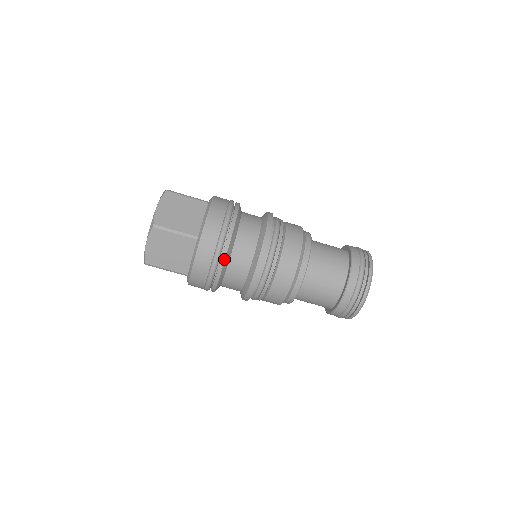
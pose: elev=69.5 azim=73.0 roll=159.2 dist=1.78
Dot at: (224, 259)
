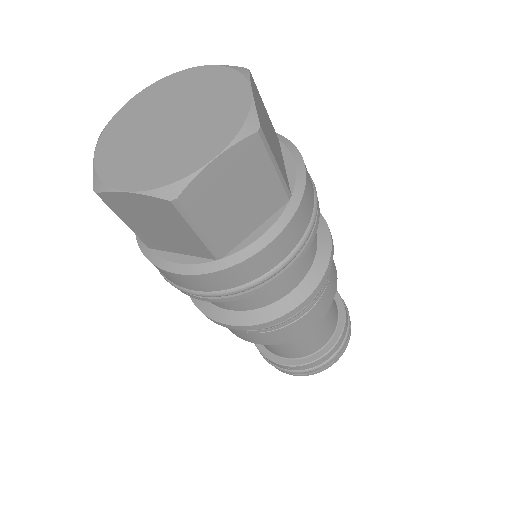
Dot at: (222, 301)
